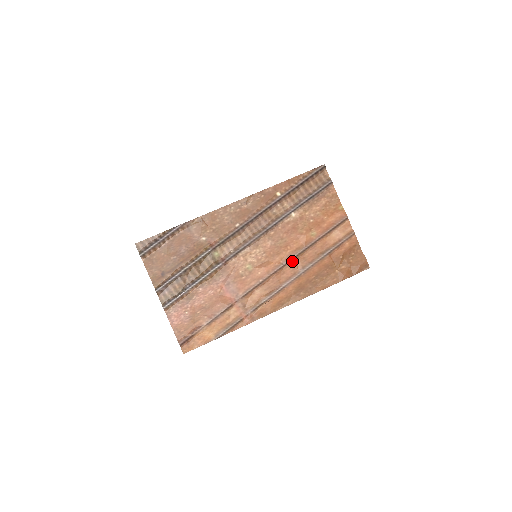
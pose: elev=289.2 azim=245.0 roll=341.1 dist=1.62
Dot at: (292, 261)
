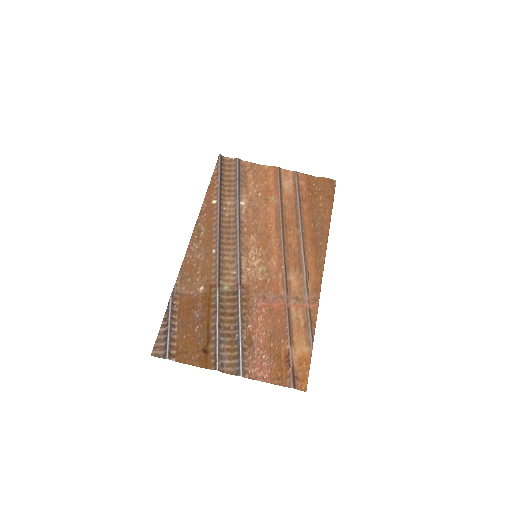
Dot at: (284, 231)
